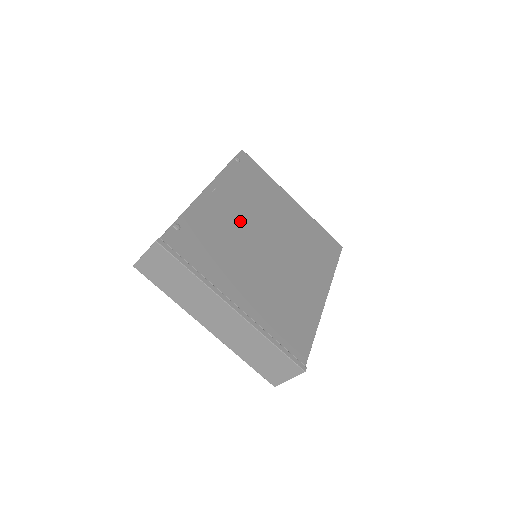
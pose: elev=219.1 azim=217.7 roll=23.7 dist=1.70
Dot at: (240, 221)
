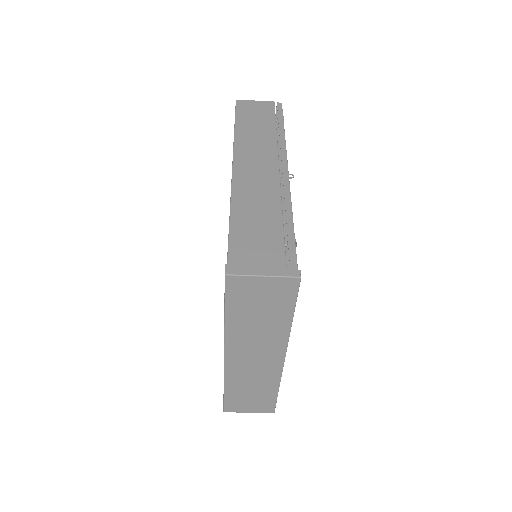
Dot at: occluded
